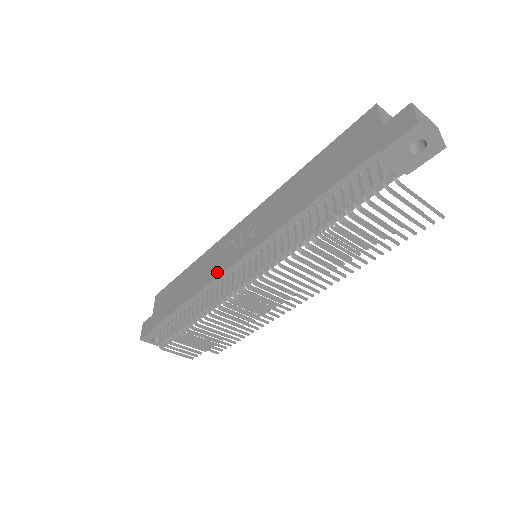
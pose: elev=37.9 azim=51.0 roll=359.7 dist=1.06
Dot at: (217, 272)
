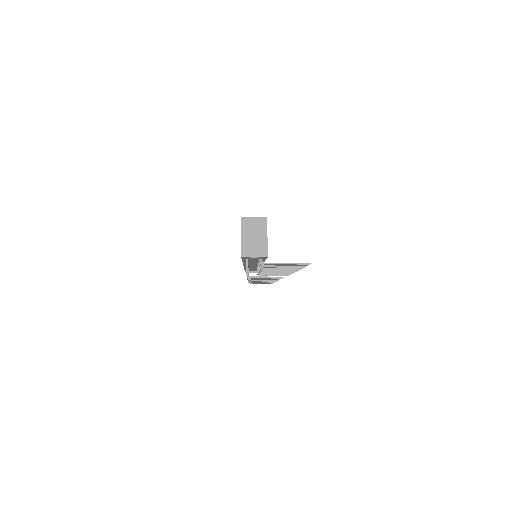
Dot at: occluded
